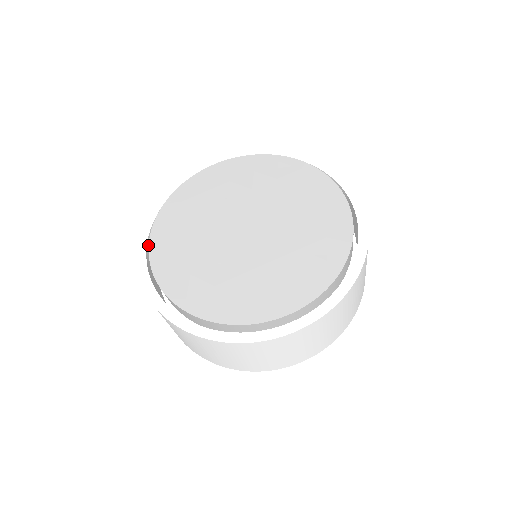
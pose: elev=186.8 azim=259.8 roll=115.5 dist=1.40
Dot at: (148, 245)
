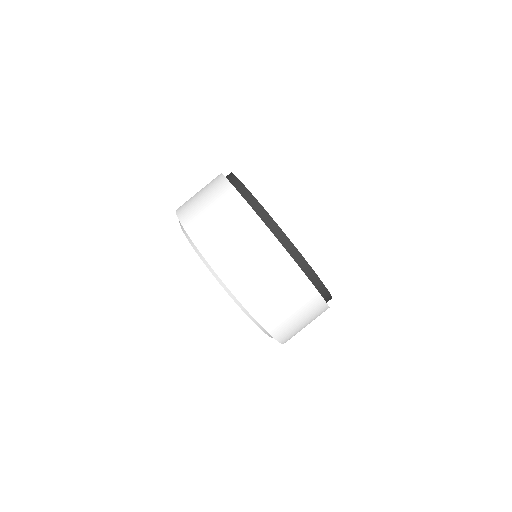
Dot at: occluded
